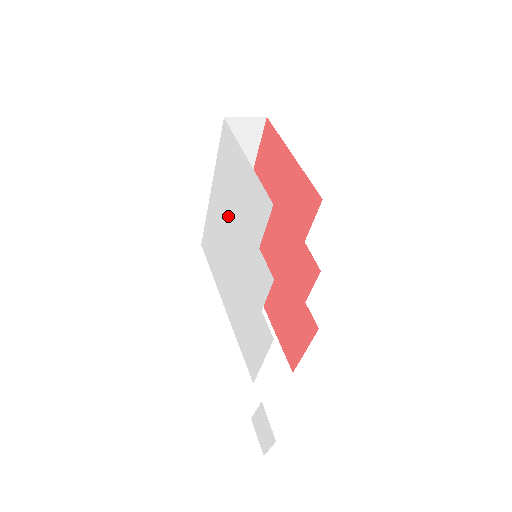
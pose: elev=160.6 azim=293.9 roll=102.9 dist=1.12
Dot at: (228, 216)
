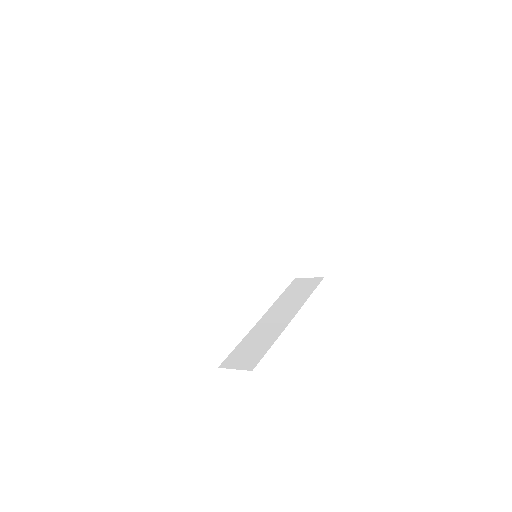
Dot at: occluded
